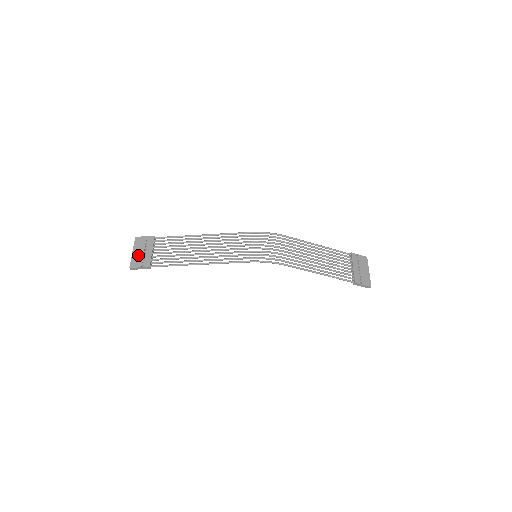
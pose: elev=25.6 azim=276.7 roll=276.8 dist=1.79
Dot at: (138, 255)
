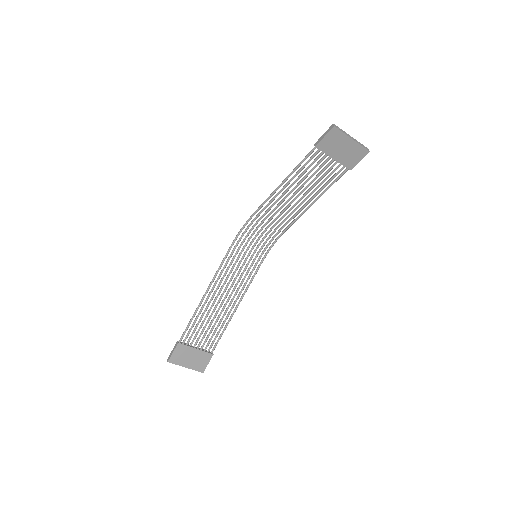
Dot at: (184, 358)
